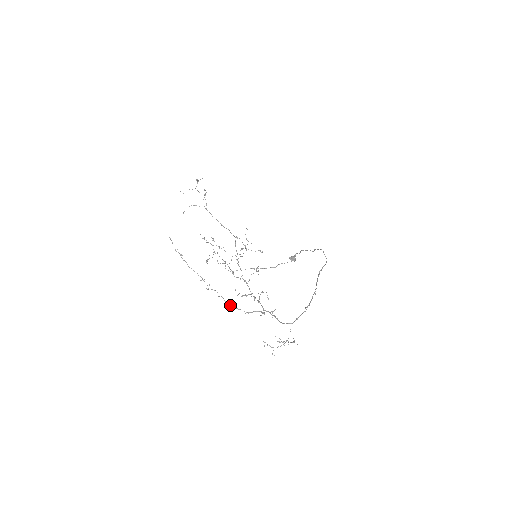
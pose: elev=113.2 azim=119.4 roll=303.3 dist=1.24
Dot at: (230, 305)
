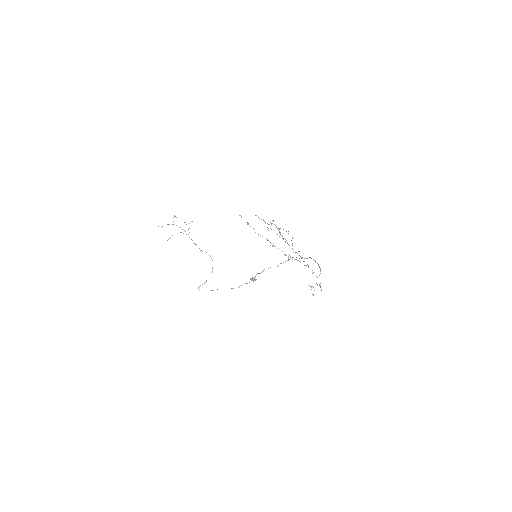
Dot at: (288, 257)
